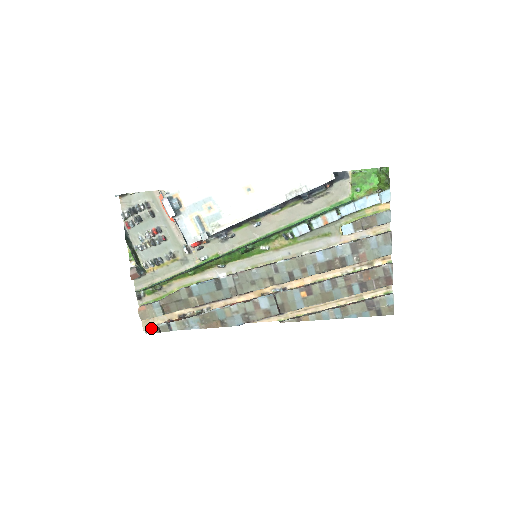
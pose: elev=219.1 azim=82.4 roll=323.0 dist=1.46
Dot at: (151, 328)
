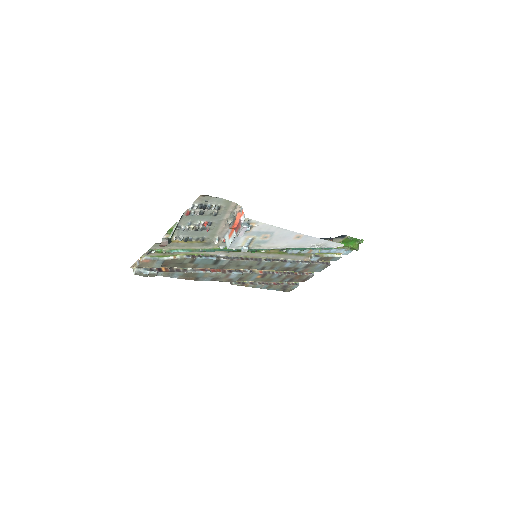
Dot at: (142, 273)
